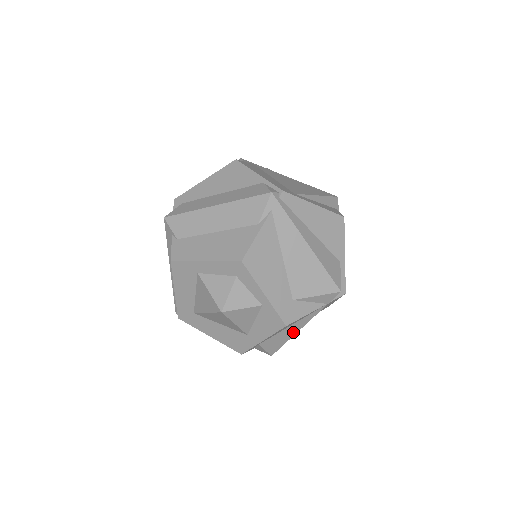
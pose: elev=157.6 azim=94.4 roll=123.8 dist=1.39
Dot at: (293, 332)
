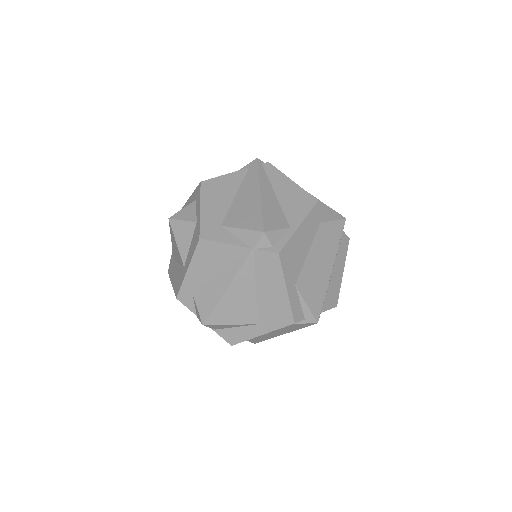
Dot at: (222, 287)
